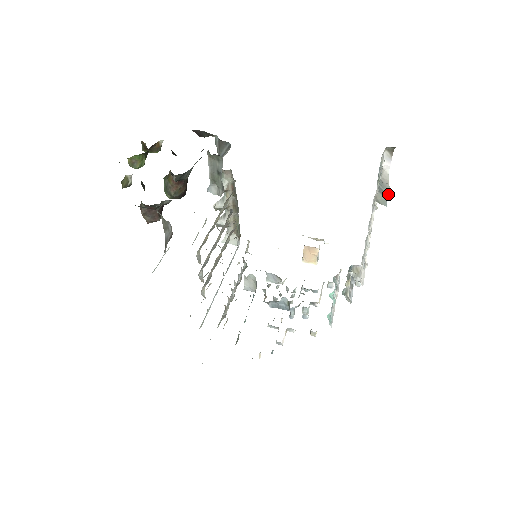
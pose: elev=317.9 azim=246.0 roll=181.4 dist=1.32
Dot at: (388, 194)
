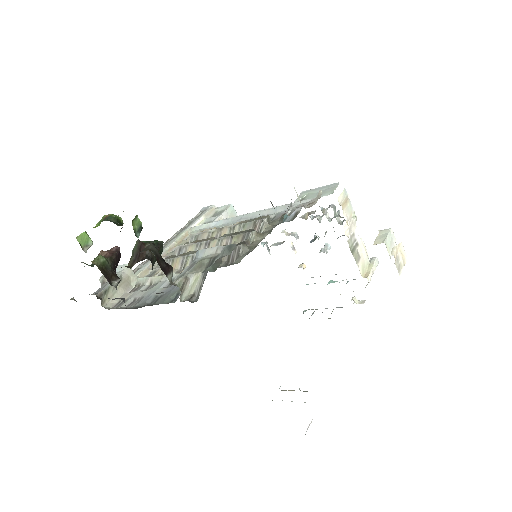
Dot at: occluded
